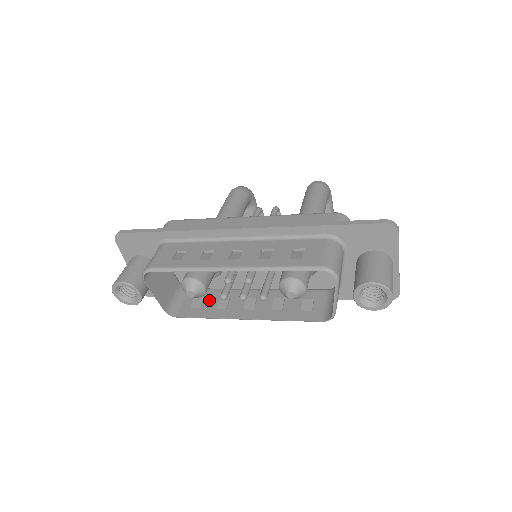
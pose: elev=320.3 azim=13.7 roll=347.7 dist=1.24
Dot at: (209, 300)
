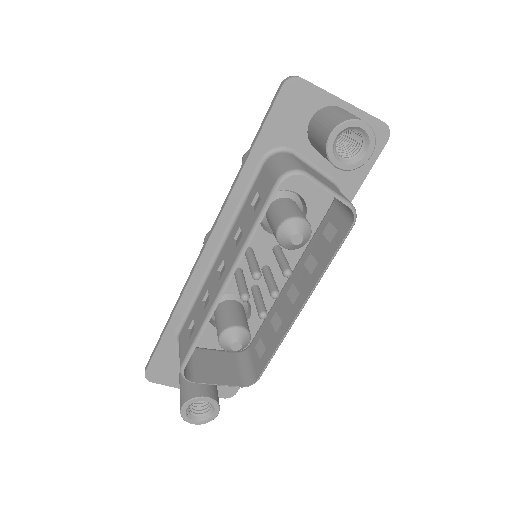
Dot at: (266, 335)
